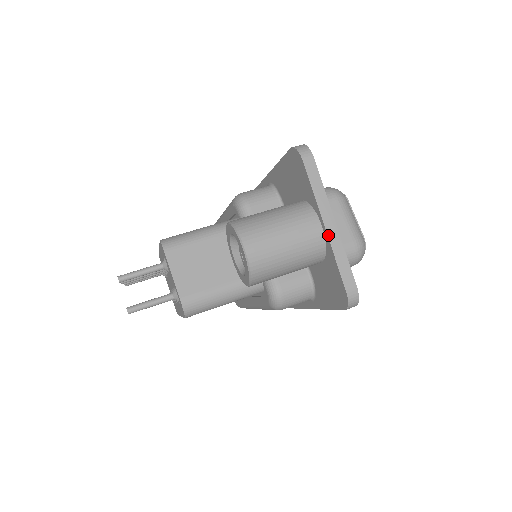
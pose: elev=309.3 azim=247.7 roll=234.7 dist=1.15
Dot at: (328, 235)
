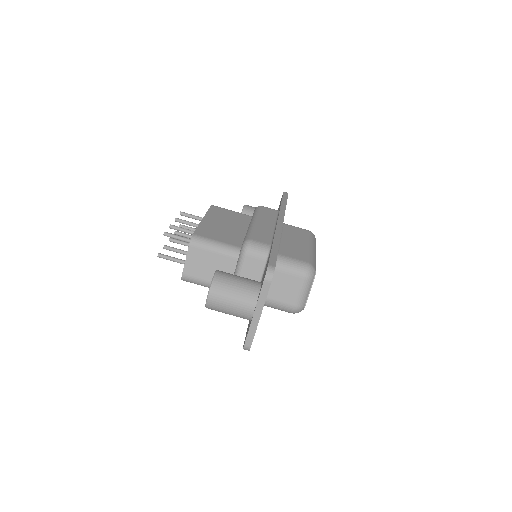
Dot at: (252, 319)
